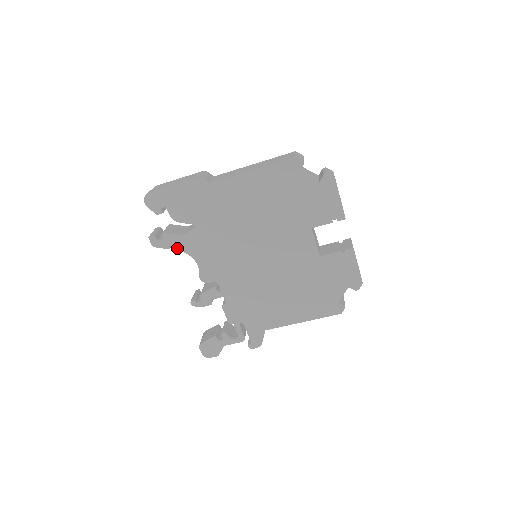
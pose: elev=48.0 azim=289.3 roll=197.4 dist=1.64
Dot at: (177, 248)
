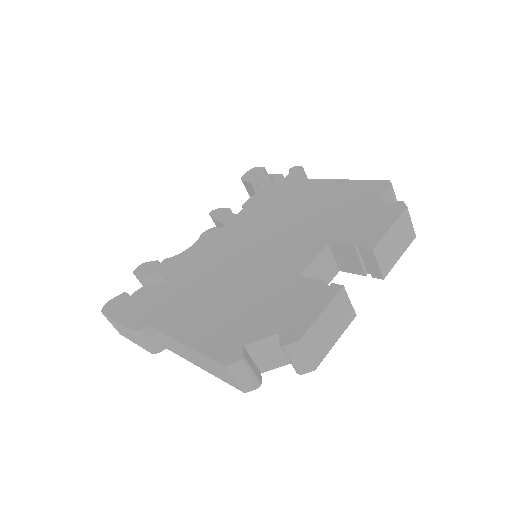
Dot at: occluded
